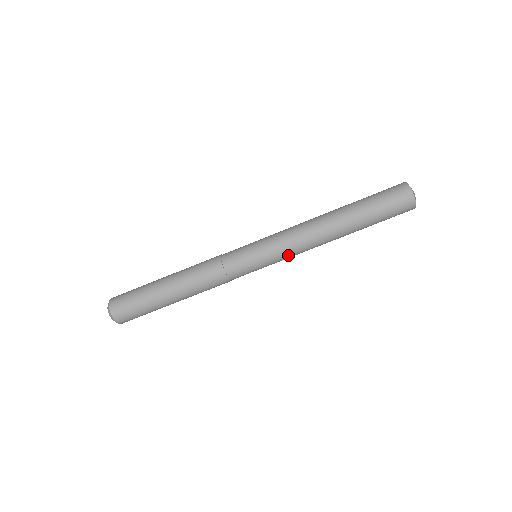
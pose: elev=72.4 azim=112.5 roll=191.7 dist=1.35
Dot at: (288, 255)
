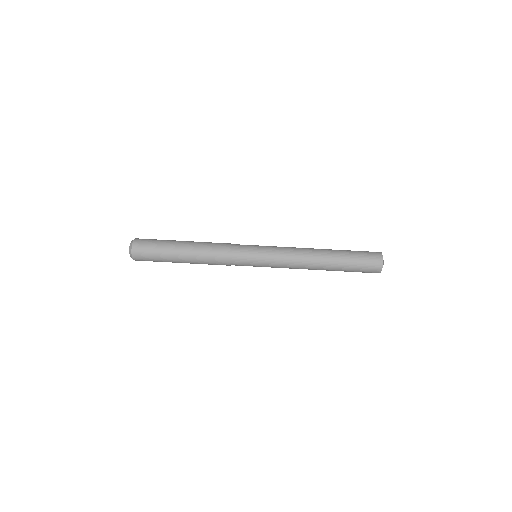
Dot at: (279, 267)
